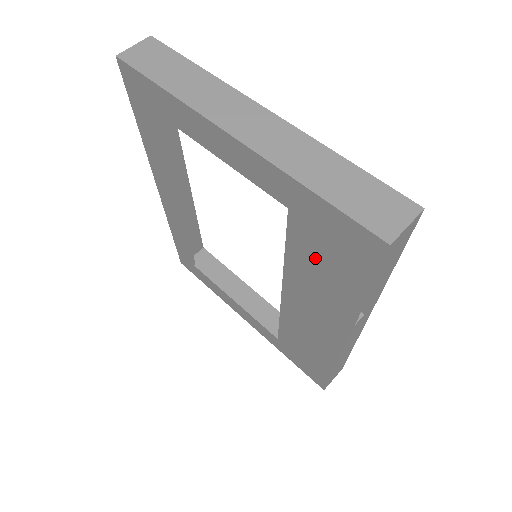
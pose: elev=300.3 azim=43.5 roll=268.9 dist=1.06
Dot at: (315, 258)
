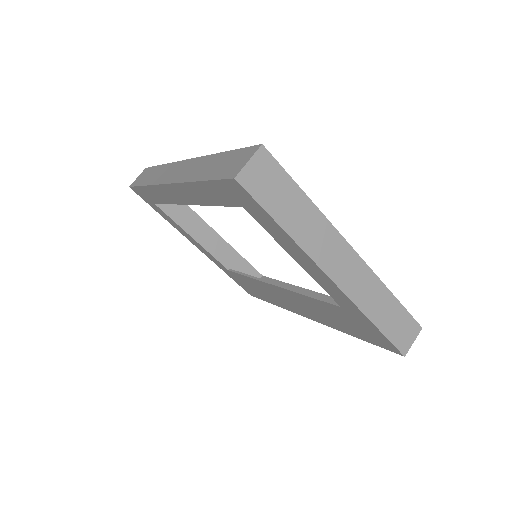
Dot at: (335, 315)
